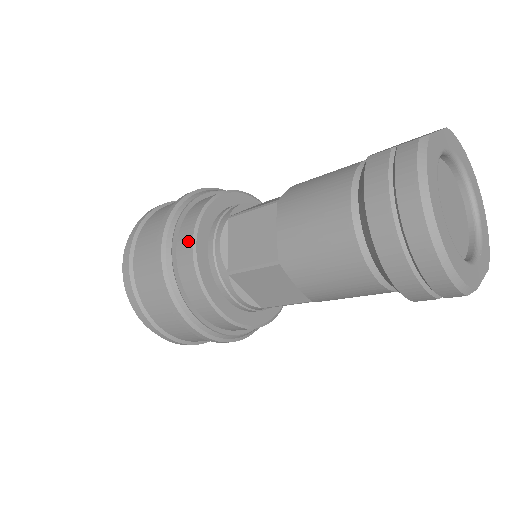
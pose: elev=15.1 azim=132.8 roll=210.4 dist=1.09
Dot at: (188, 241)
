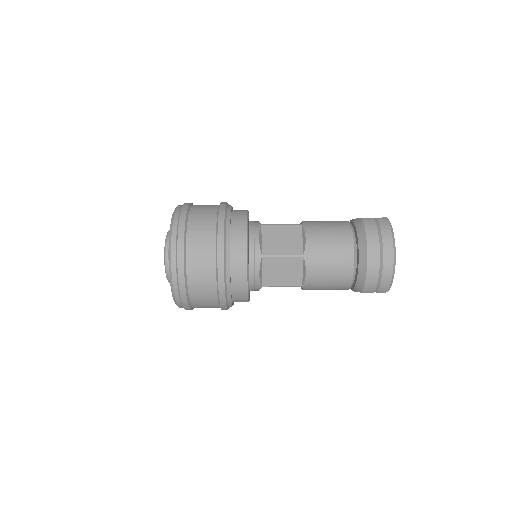
Dot at: (243, 228)
